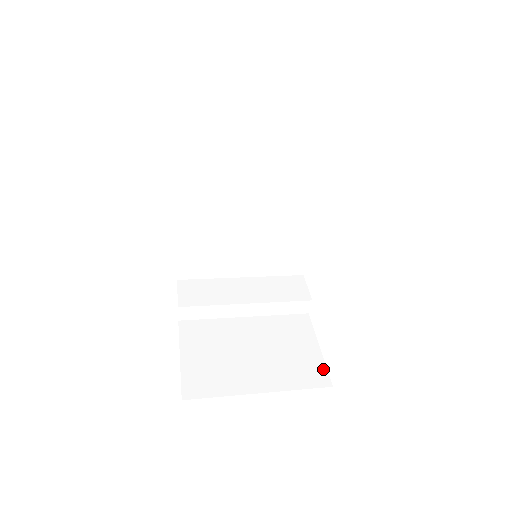
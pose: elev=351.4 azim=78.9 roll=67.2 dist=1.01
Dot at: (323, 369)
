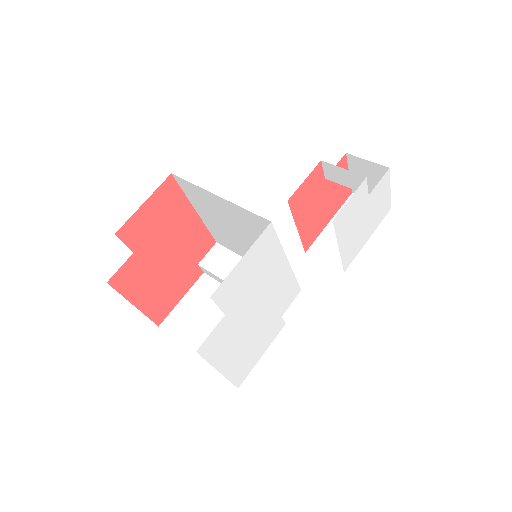
Dot at: (246, 372)
